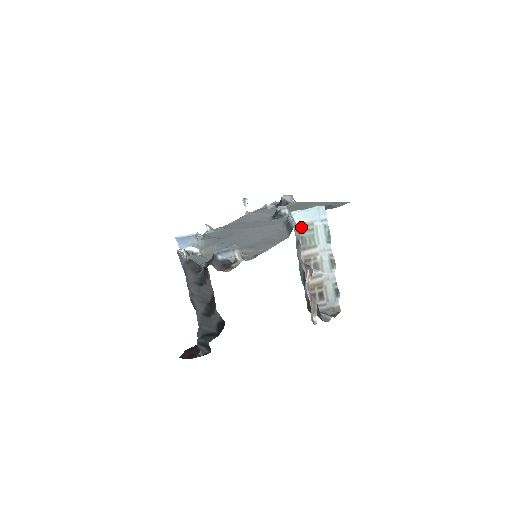
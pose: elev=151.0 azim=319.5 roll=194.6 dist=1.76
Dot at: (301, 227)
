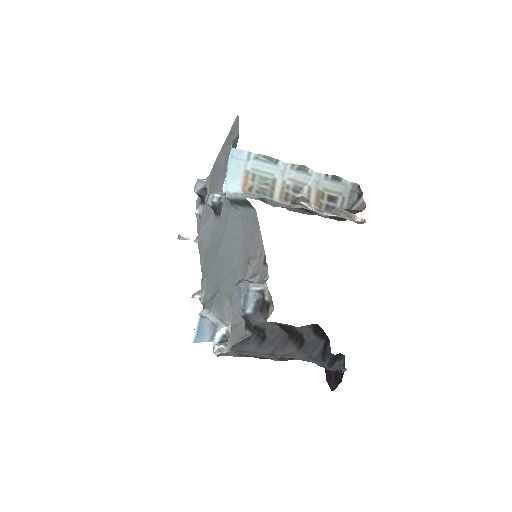
Dot at: (245, 188)
